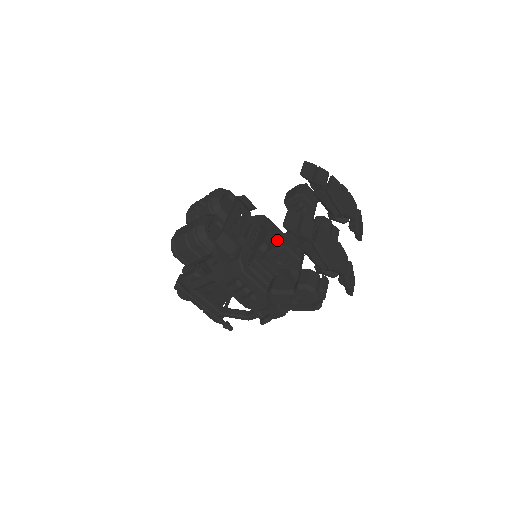
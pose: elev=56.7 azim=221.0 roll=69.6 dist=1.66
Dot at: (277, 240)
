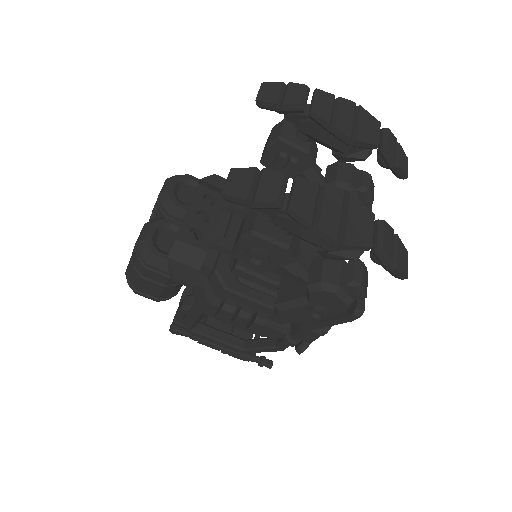
Dot at: (242, 225)
